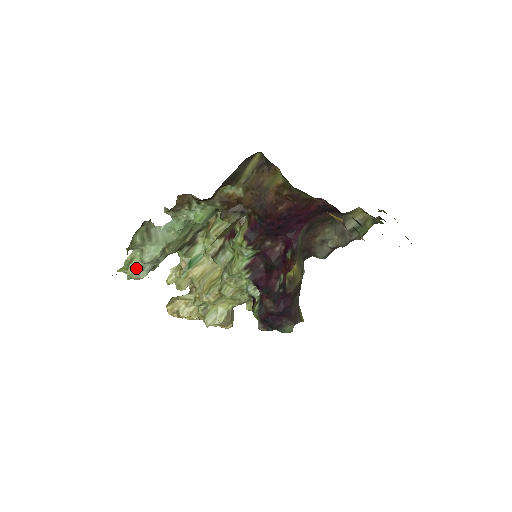
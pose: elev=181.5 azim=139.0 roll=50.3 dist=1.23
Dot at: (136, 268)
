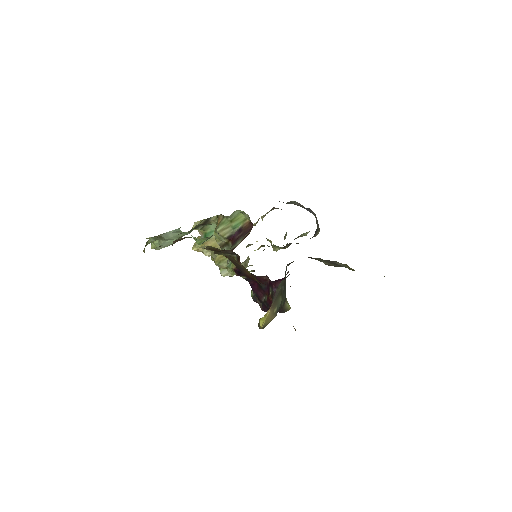
Dot at: (157, 247)
